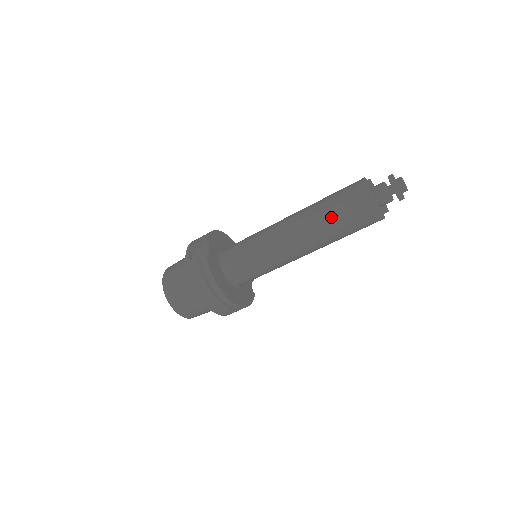
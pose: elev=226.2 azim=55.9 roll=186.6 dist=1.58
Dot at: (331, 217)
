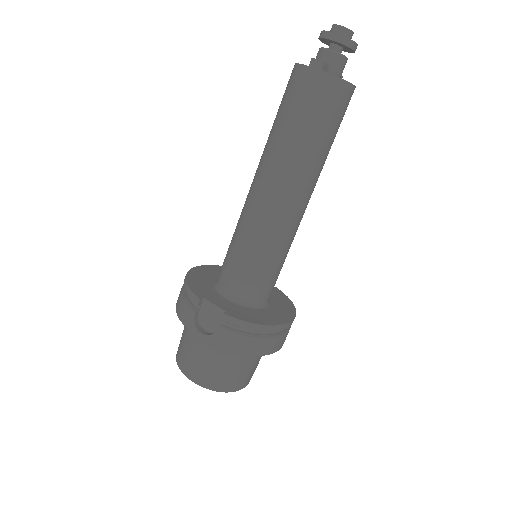
Dot at: (312, 139)
